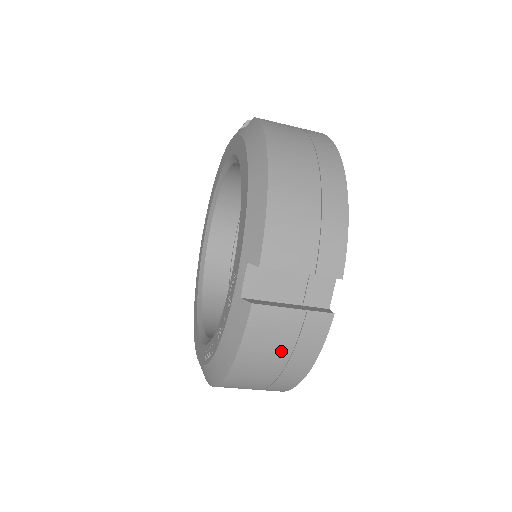
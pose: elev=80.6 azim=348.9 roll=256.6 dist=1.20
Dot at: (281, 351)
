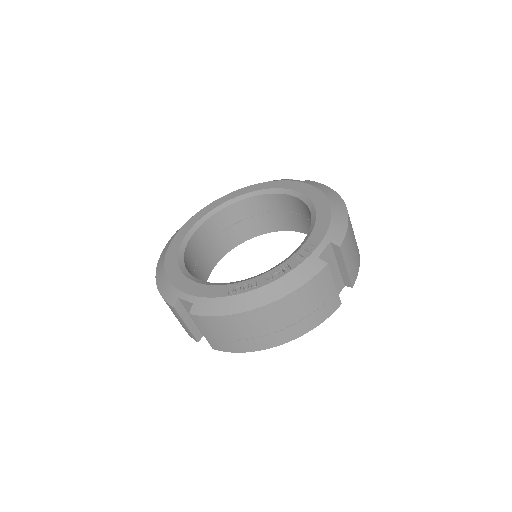
Dot at: (310, 307)
